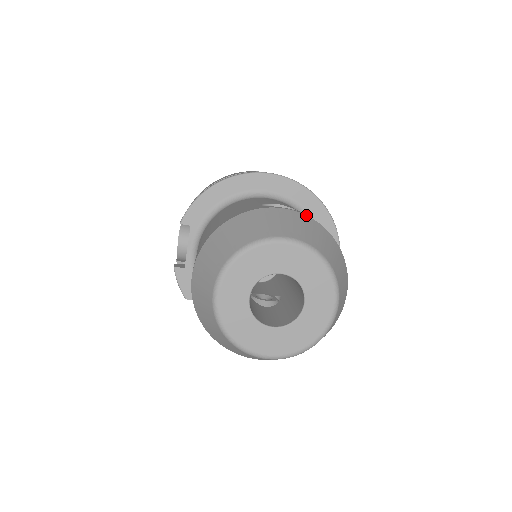
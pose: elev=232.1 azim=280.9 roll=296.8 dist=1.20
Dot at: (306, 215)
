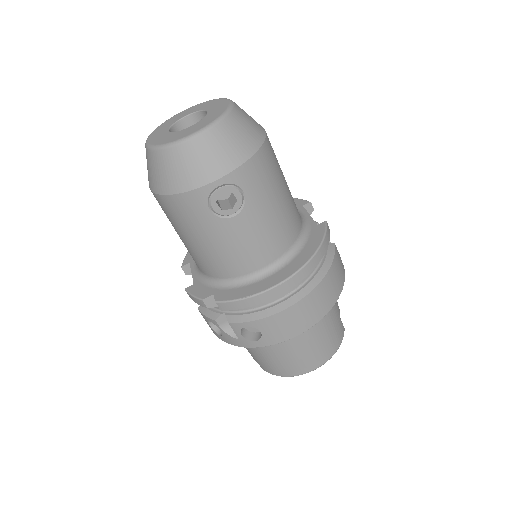
Dot at: occluded
